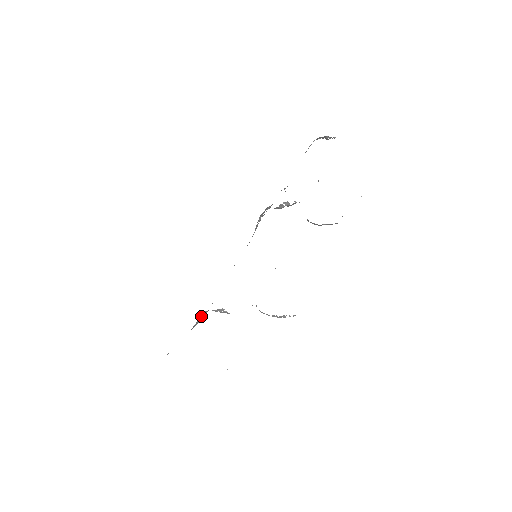
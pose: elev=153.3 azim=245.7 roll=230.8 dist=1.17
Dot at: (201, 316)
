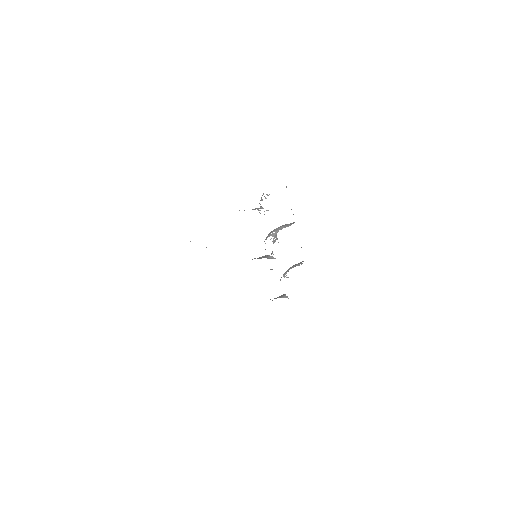
Dot at: occluded
